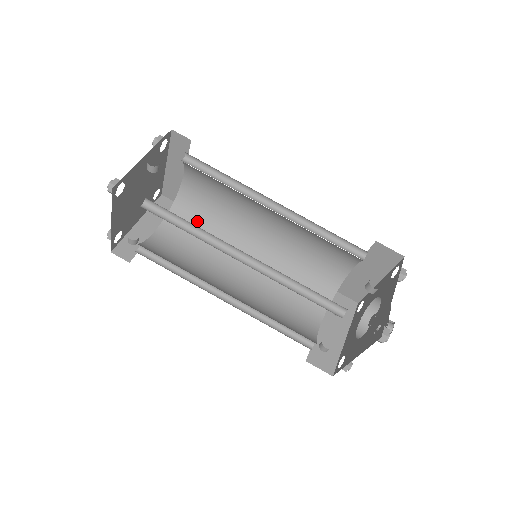
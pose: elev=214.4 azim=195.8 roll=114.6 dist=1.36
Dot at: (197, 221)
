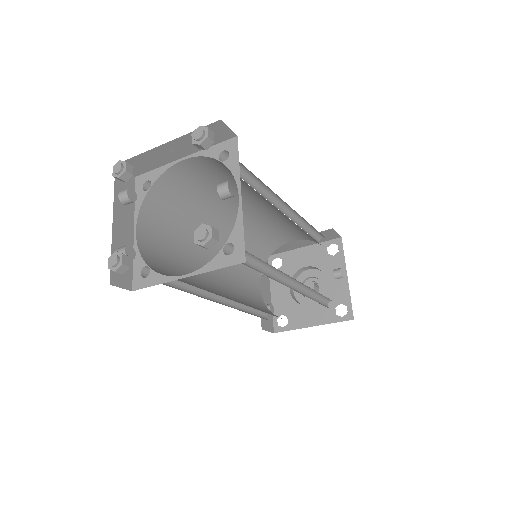
Dot at: (174, 208)
